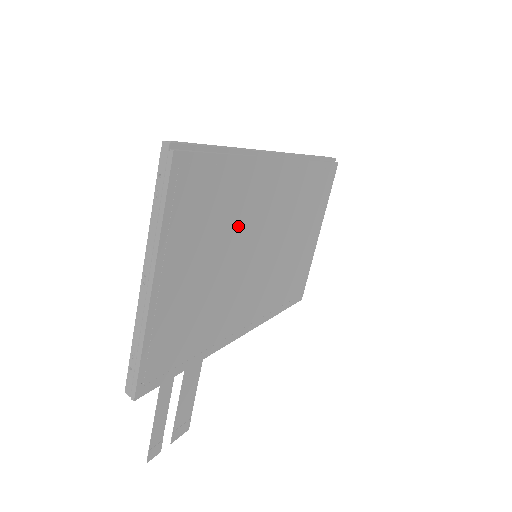
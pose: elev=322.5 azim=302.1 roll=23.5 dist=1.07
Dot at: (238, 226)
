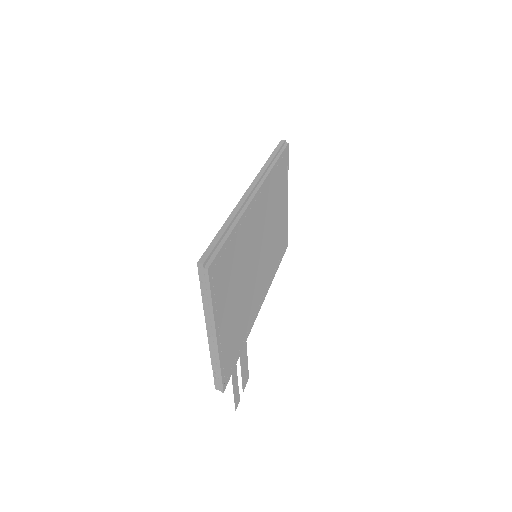
Dot at: (245, 258)
